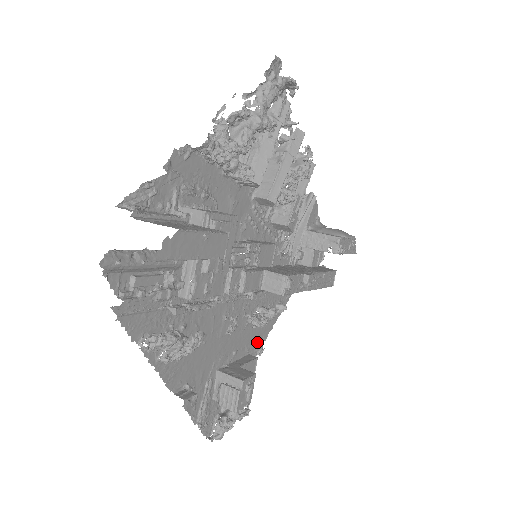
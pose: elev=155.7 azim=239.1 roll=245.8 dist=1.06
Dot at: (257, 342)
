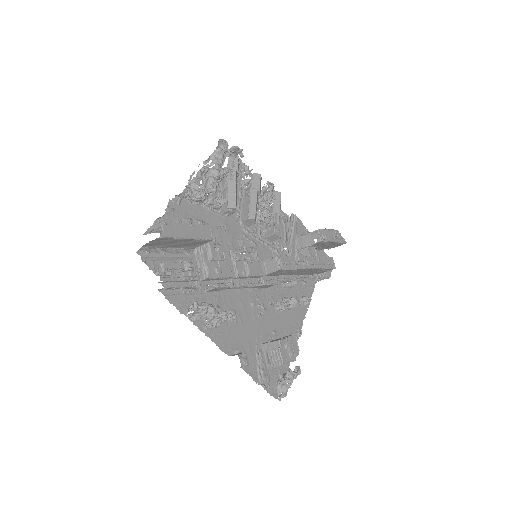
Dot at: (294, 327)
